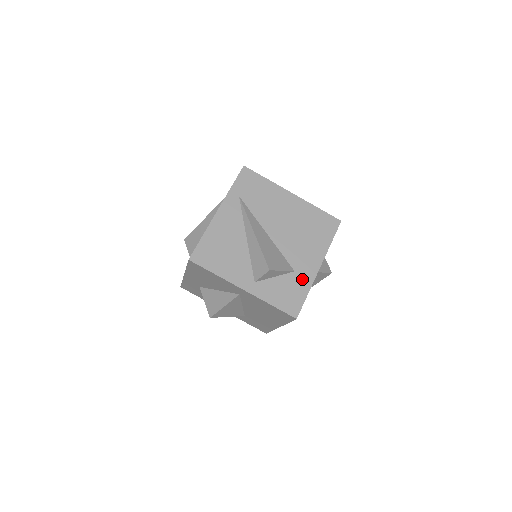
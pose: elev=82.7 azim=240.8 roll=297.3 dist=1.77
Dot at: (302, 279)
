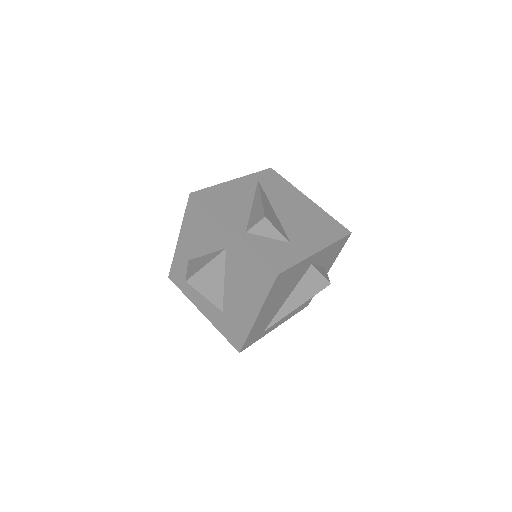
Dot at: (296, 251)
